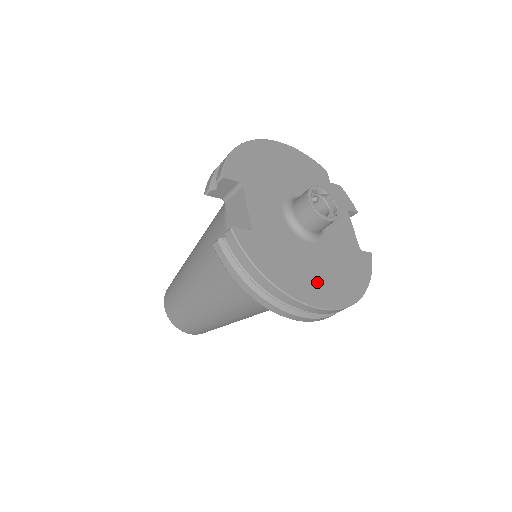
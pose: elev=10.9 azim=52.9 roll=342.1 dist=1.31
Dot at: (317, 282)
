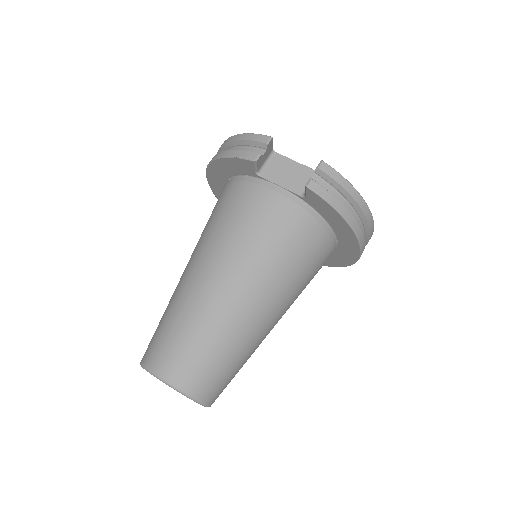
Dot at: occluded
